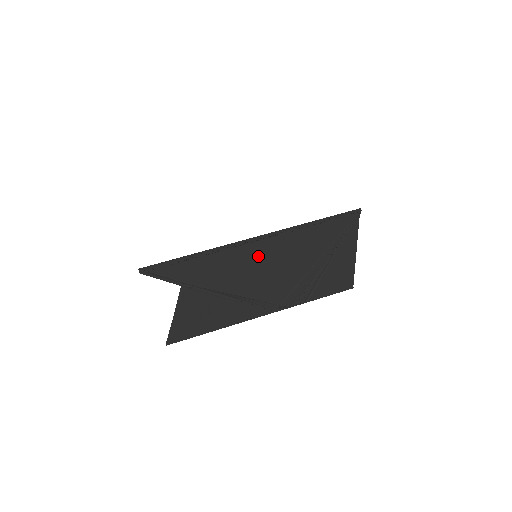
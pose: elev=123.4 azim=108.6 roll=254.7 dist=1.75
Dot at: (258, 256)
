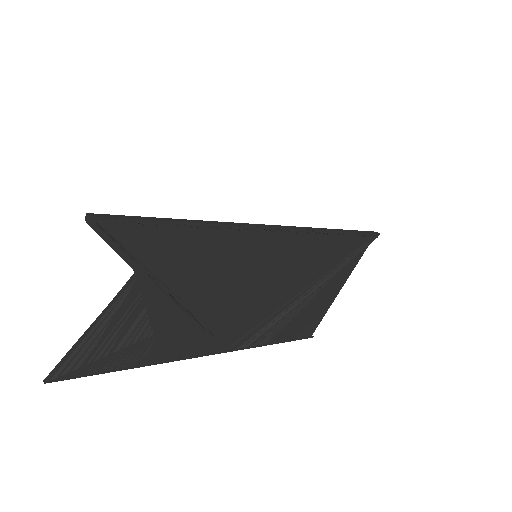
Dot at: (257, 257)
